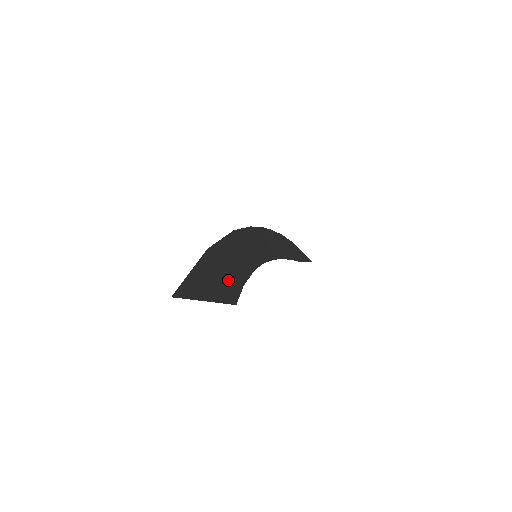
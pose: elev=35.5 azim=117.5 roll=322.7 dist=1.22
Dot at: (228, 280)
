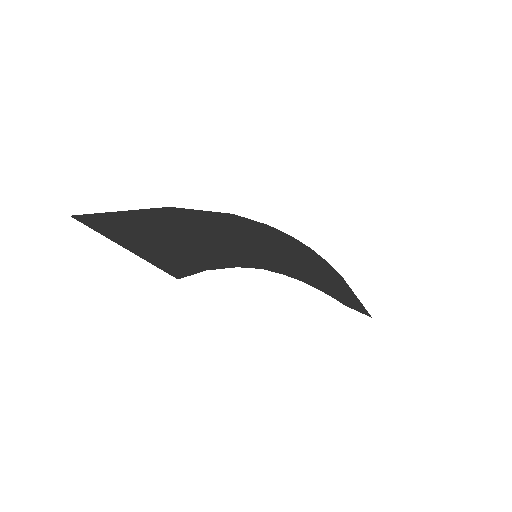
Dot at: (183, 251)
